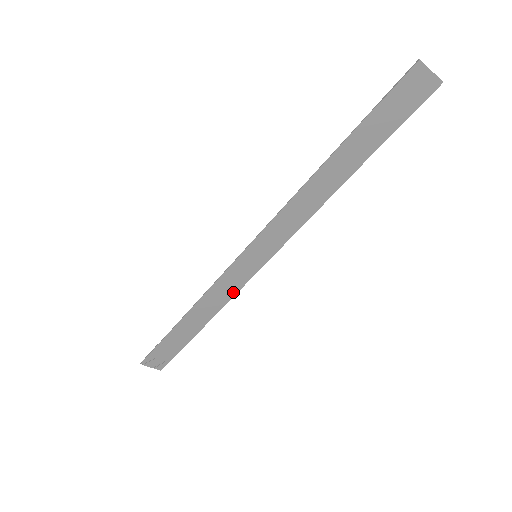
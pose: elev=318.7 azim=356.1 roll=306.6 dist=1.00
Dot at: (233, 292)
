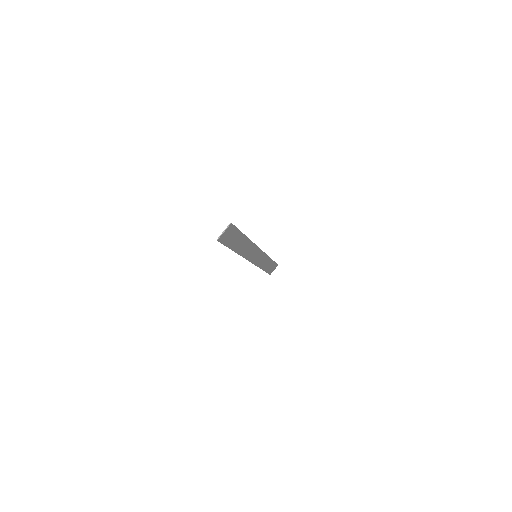
Dot at: (265, 256)
